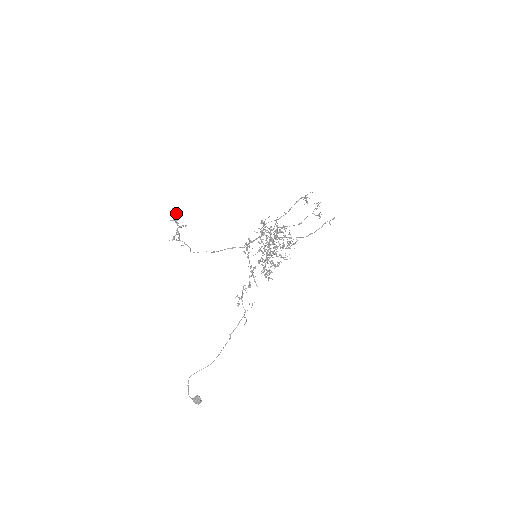
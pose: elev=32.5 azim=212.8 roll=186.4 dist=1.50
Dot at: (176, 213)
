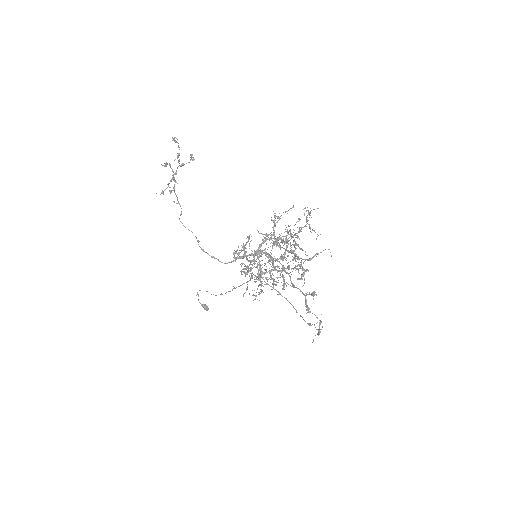
Dot at: (178, 145)
